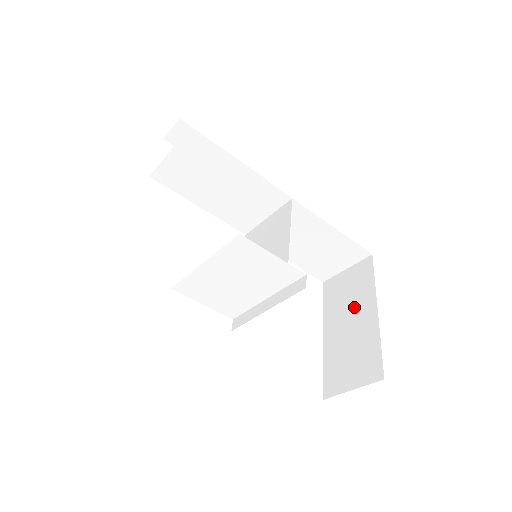
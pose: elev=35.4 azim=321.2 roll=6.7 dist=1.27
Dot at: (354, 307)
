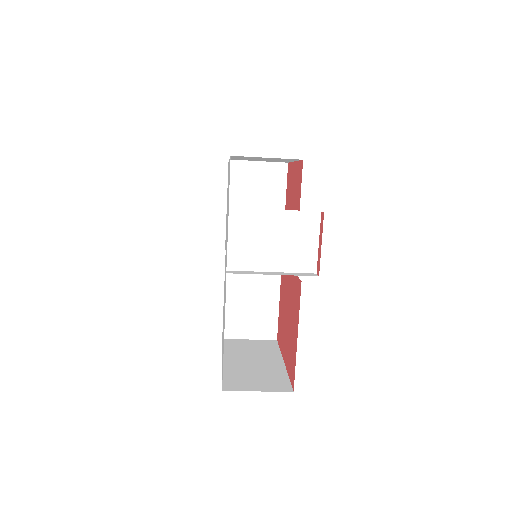
Dot at: (259, 356)
